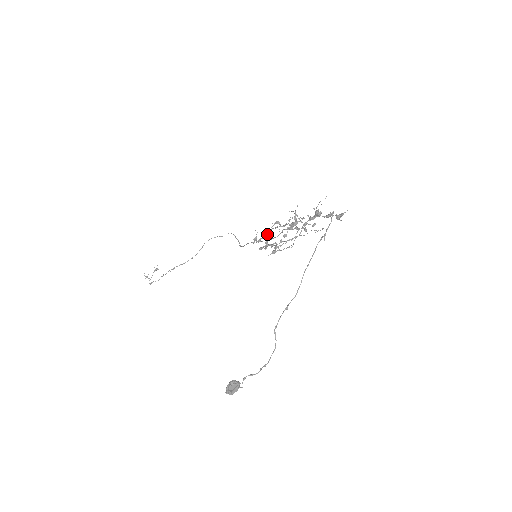
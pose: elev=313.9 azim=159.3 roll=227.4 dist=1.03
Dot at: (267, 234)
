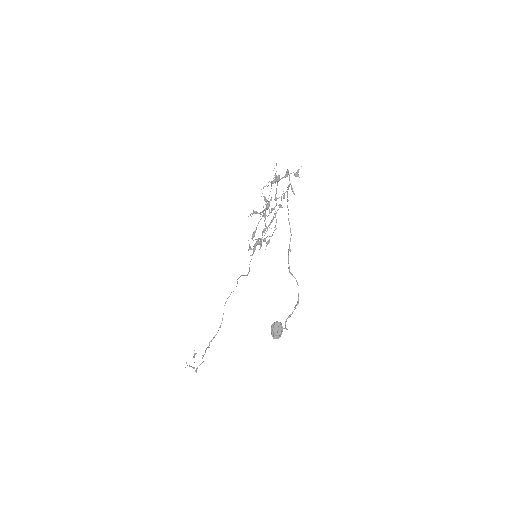
Dot at: (257, 239)
